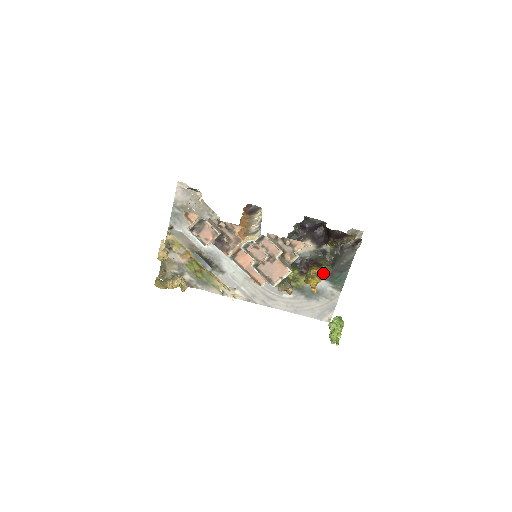
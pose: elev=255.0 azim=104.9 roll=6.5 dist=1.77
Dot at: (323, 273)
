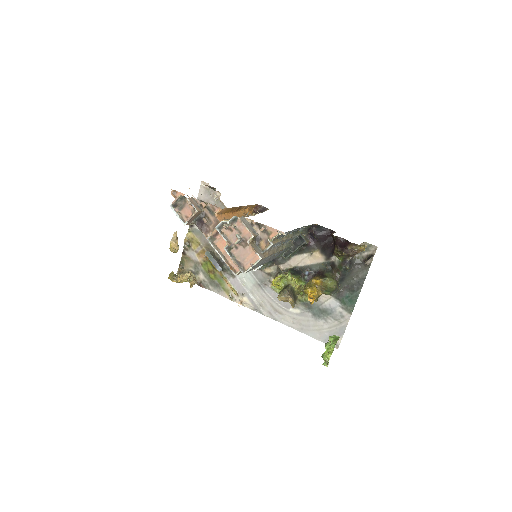
Dot at: (325, 285)
